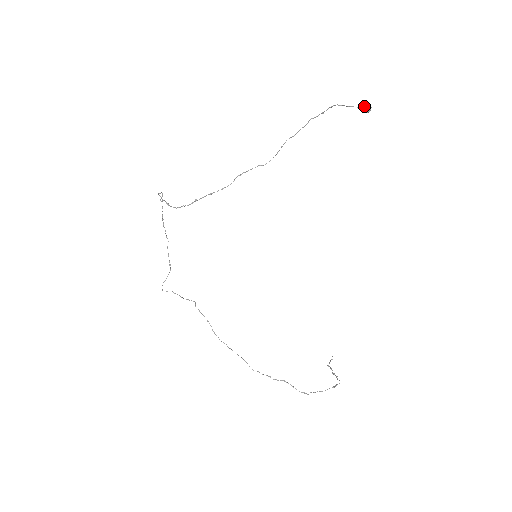
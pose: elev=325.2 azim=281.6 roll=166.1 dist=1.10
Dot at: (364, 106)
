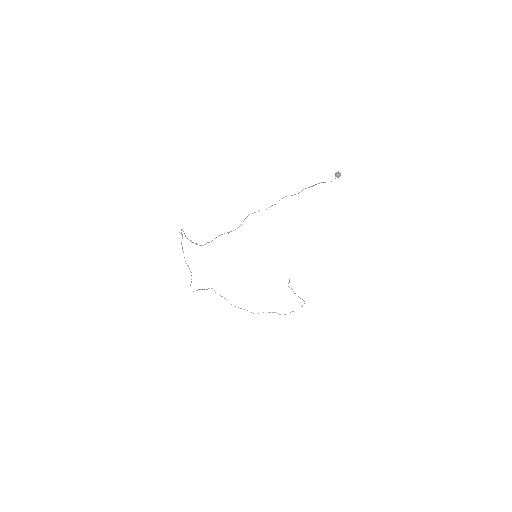
Dot at: (337, 176)
